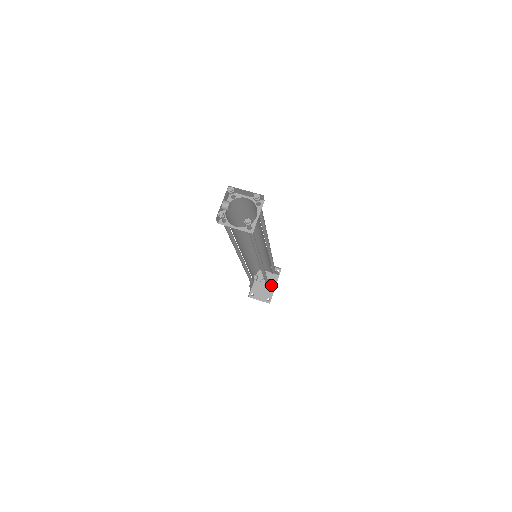
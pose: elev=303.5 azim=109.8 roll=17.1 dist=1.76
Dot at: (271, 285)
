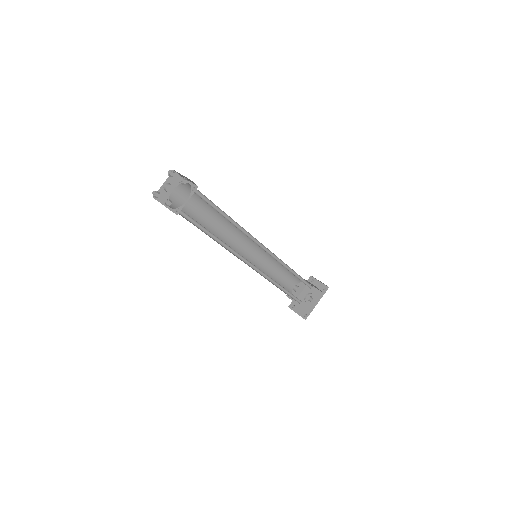
Dot at: (313, 301)
